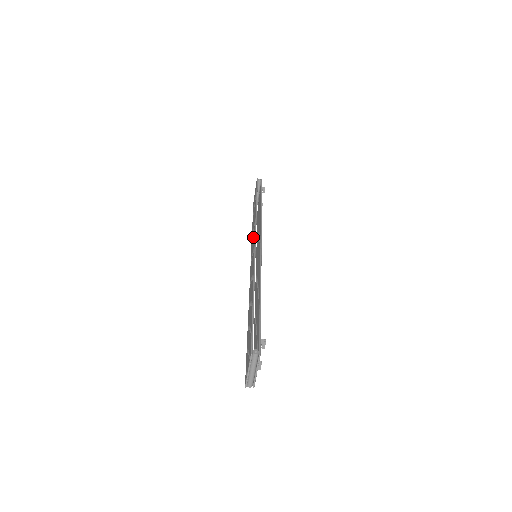
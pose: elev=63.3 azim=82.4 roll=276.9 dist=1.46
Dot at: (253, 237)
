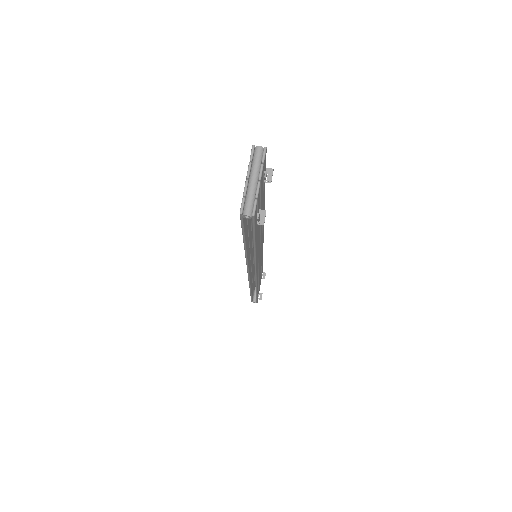
Dot at: occluded
